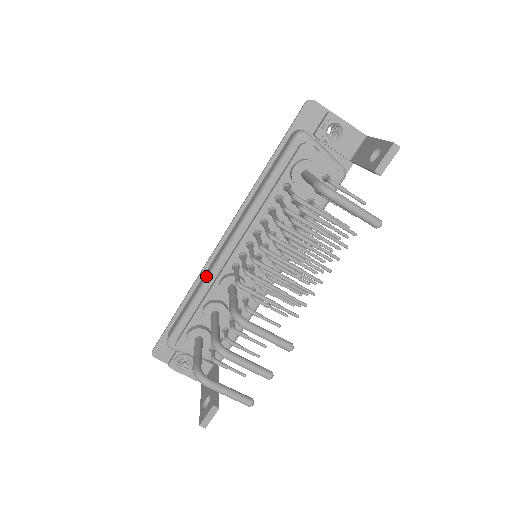
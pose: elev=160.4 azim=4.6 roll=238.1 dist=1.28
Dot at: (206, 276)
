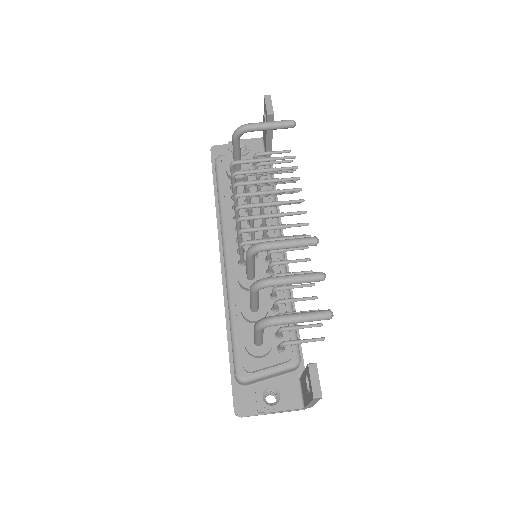
Dot at: occluded
